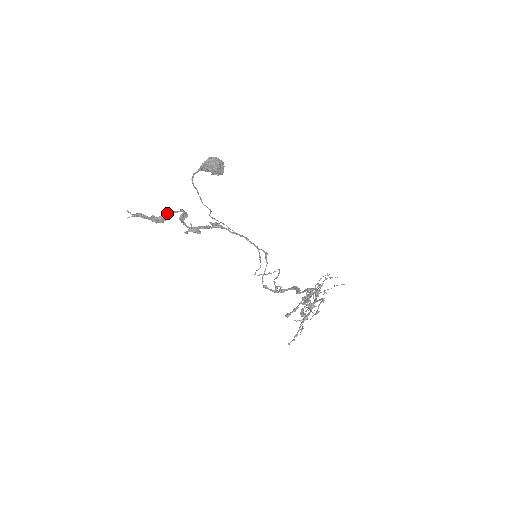
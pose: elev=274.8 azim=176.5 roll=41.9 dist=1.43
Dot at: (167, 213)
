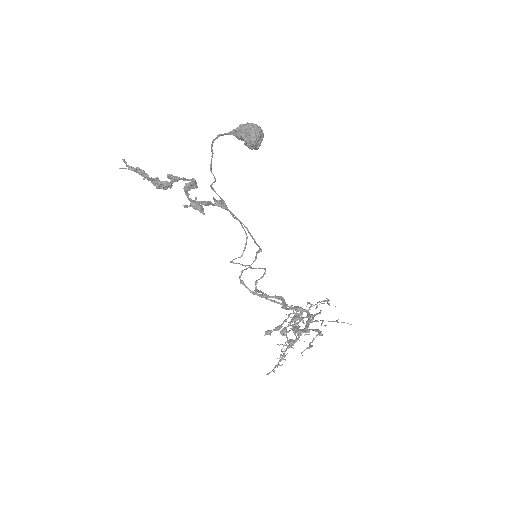
Dot at: (174, 178)
